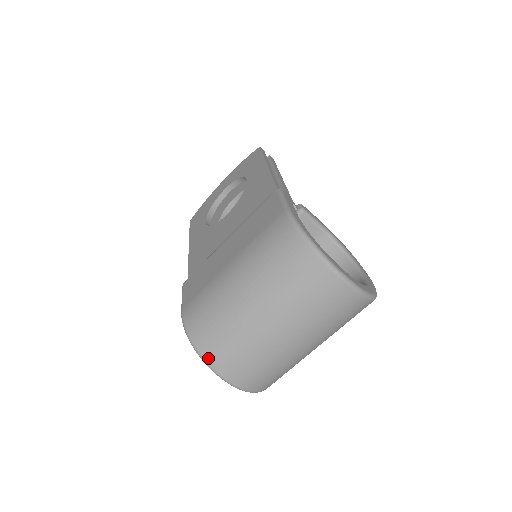
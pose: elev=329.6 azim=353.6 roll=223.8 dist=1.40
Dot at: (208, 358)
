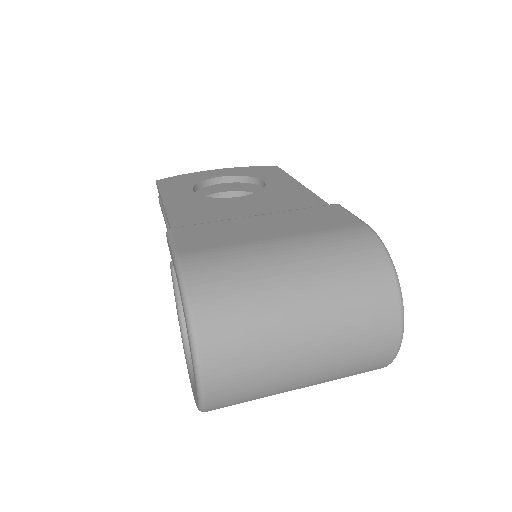
Dot at: (201, 328)
